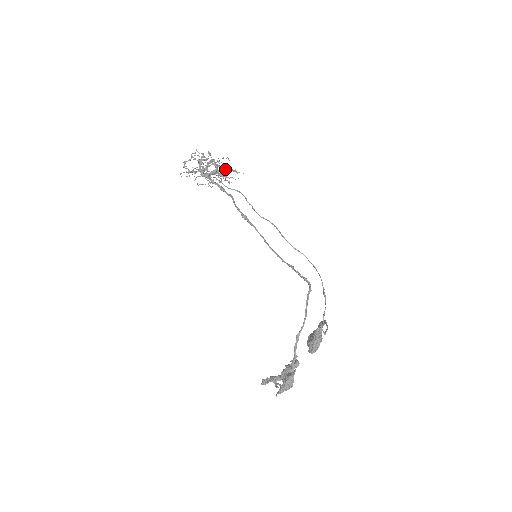
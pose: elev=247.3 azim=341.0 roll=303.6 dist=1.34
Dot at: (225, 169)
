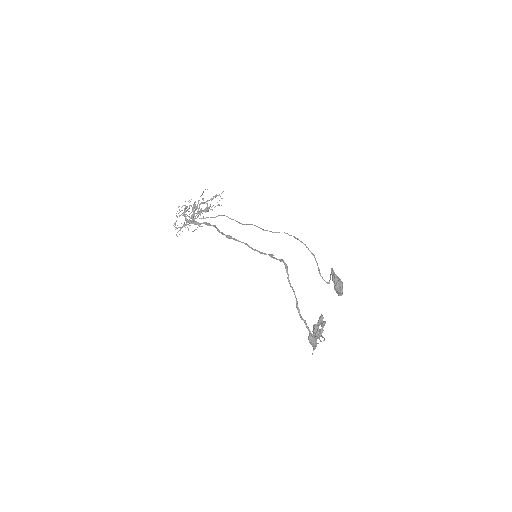
Dot at: (208, 200)
